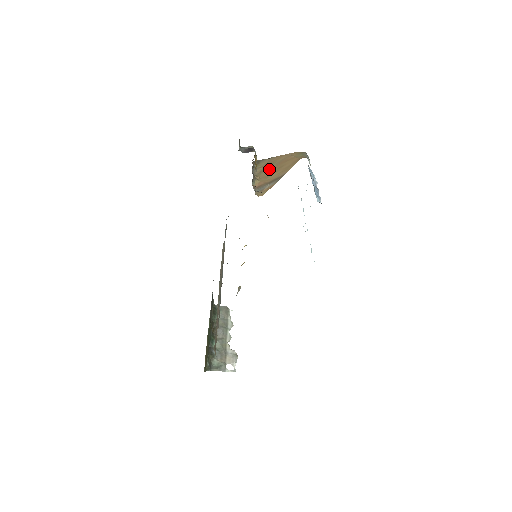
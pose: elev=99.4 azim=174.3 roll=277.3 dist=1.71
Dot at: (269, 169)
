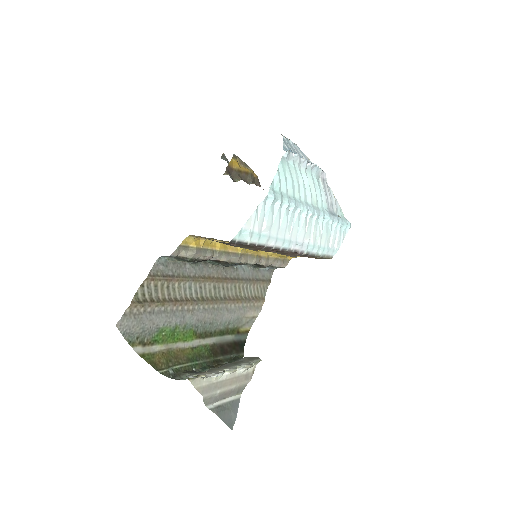
Dot at: occluded
